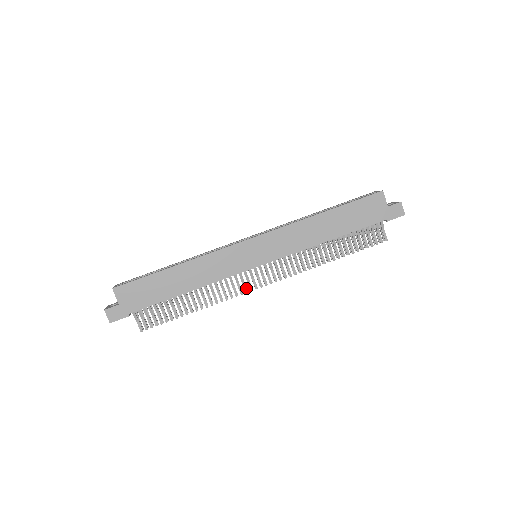
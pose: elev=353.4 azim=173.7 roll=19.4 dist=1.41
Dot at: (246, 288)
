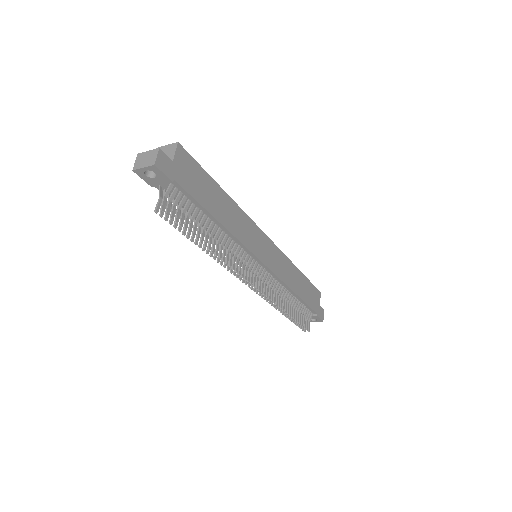
Dot at: (244, 273)
